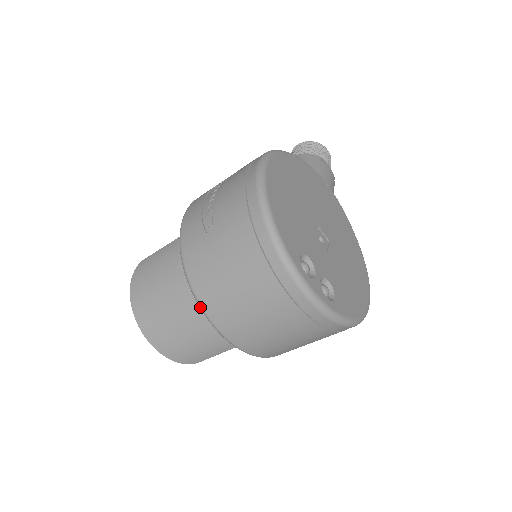
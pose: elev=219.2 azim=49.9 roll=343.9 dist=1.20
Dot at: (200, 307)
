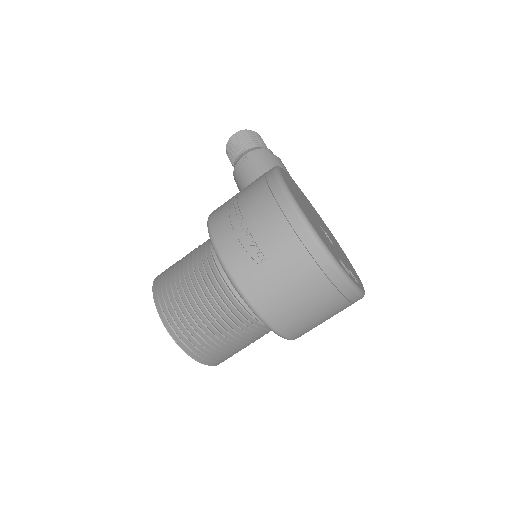
Dot at: (267, 325)
